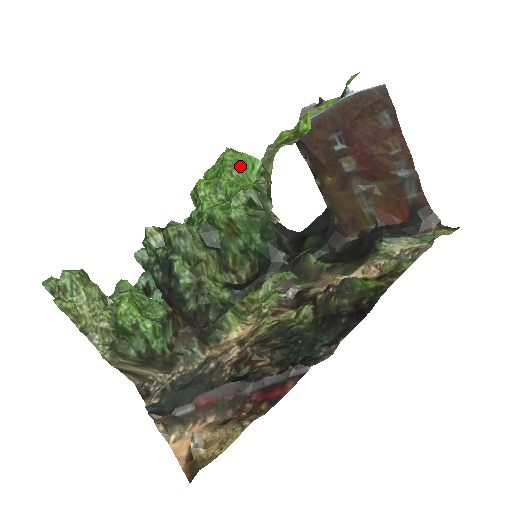
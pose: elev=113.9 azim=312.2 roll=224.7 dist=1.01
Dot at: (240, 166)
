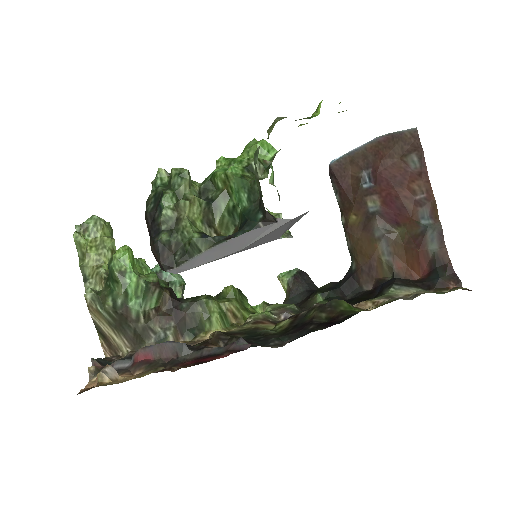
Dot at: (256, 147)
